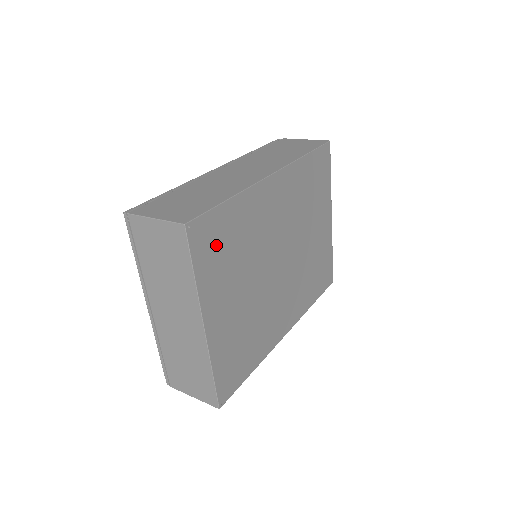
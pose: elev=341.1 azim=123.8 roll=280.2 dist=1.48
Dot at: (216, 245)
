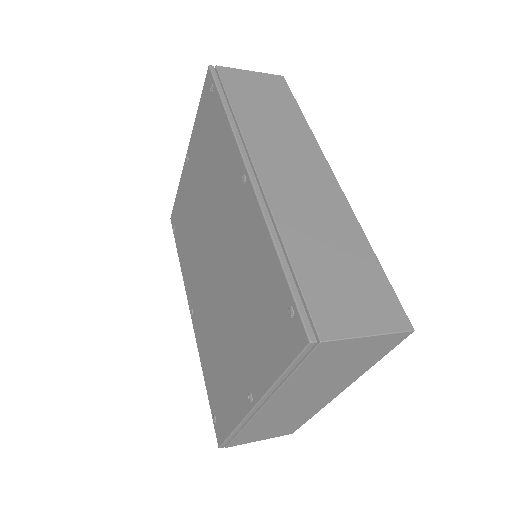
Dot at: occluded
